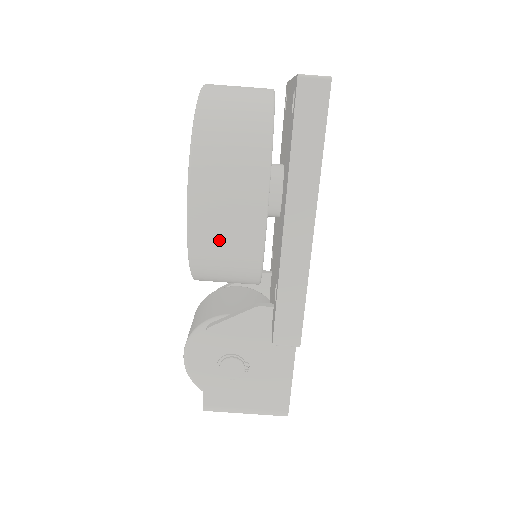
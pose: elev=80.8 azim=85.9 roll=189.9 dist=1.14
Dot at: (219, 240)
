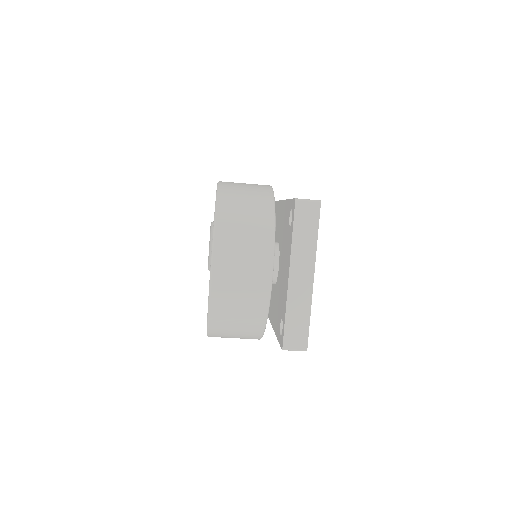
Dot at: occluded
